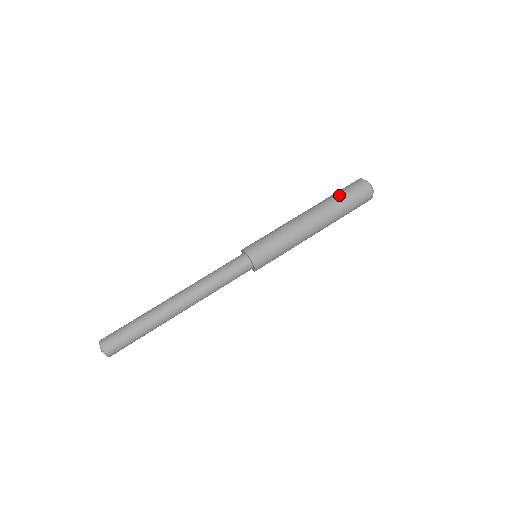
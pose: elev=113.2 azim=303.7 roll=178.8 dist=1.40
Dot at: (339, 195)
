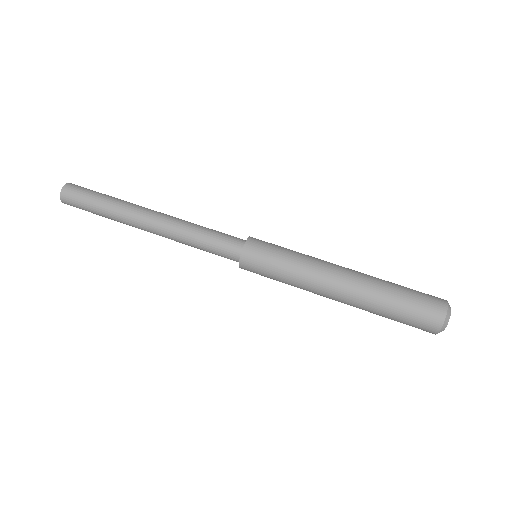
Dot at: (400, 285)
